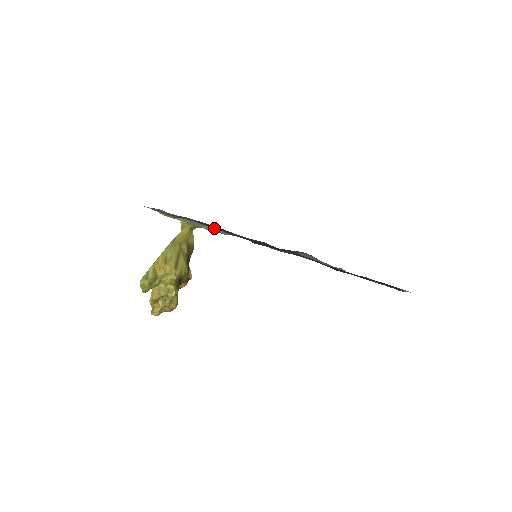
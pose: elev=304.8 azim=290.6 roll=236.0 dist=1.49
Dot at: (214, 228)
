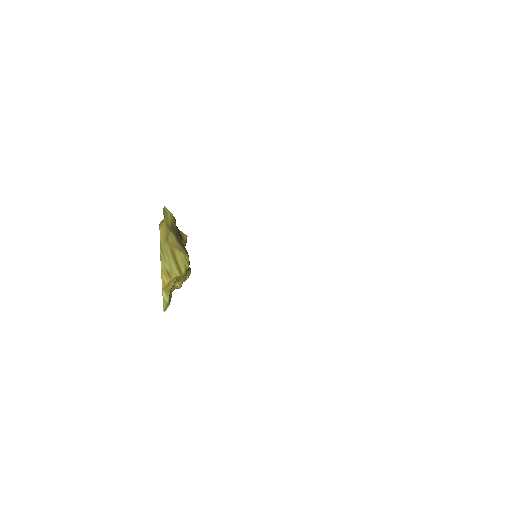
Dot at: occluded
